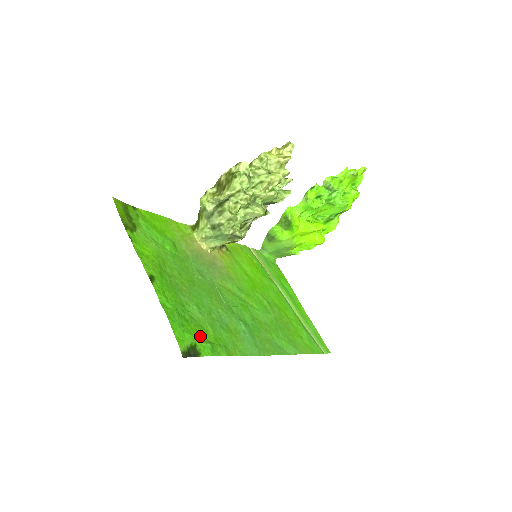
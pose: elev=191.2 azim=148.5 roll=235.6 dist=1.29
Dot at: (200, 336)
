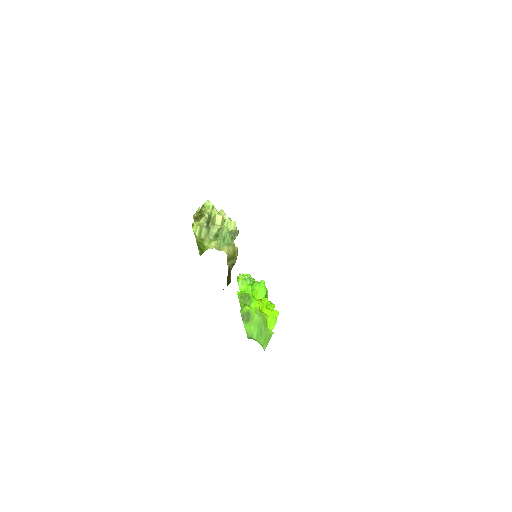
Dot at: occluded
